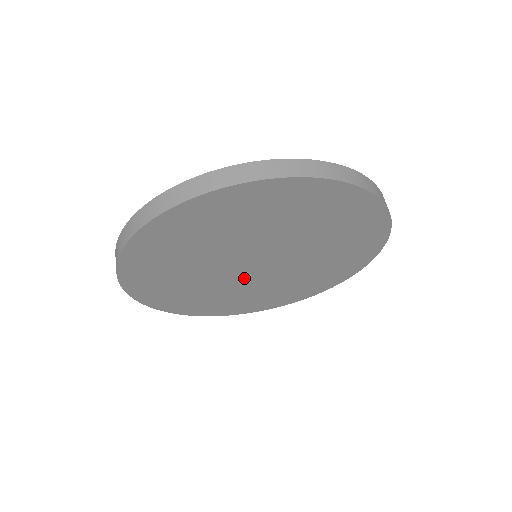
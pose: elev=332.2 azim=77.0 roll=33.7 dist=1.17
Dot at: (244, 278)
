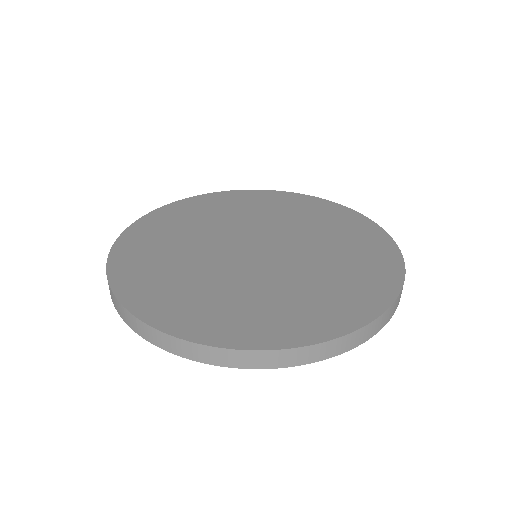
Dot at: occluded
